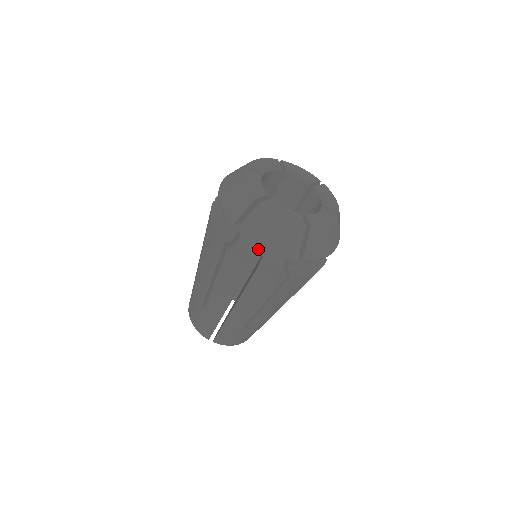
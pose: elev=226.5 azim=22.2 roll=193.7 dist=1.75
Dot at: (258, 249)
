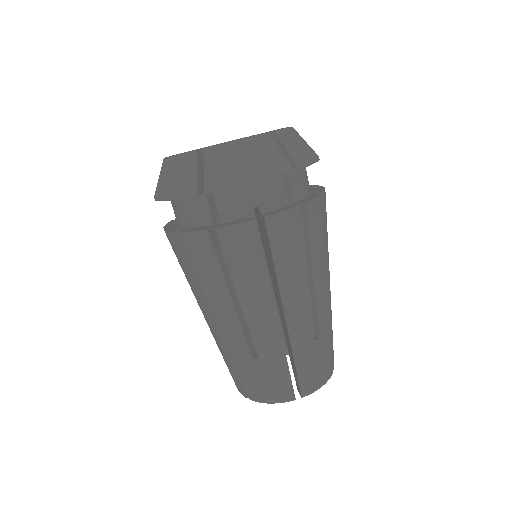
Dot at: (246, 202)
